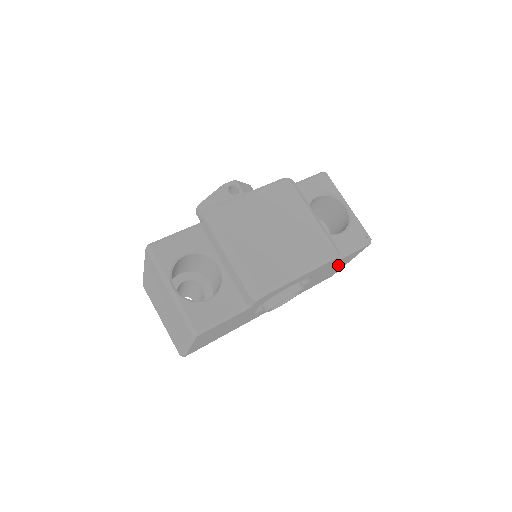
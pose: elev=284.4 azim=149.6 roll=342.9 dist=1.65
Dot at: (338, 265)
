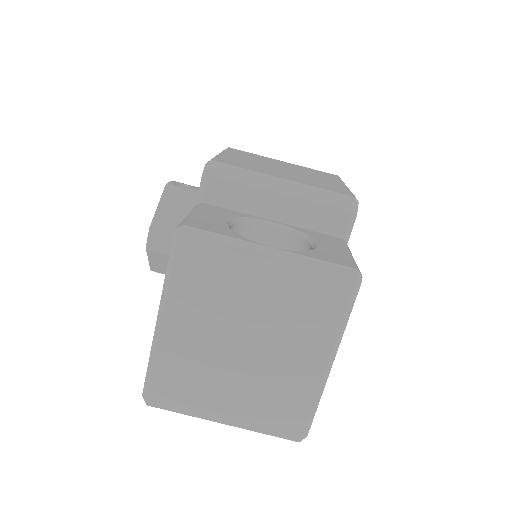
Dot at: occluded
